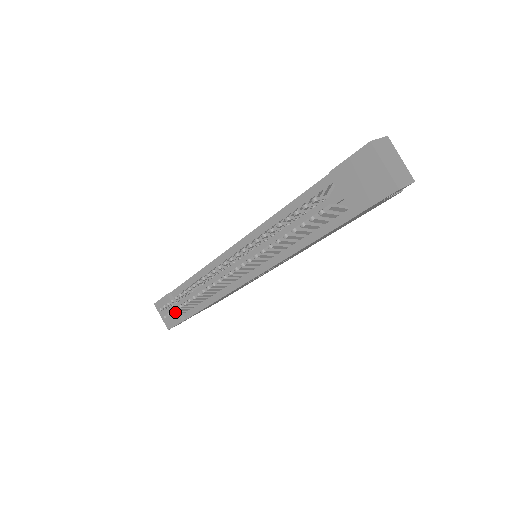
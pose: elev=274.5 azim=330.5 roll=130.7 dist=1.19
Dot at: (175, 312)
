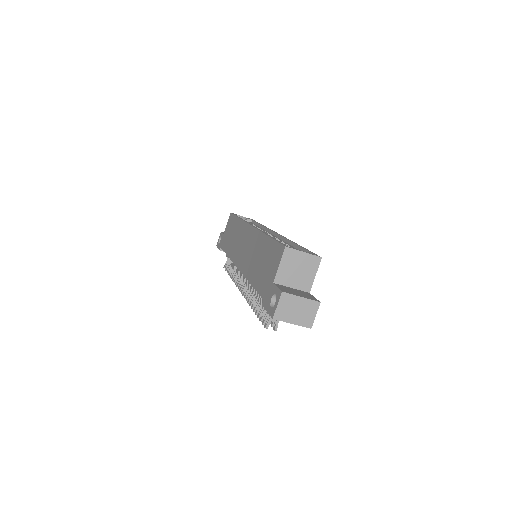
Dot at: occluded
